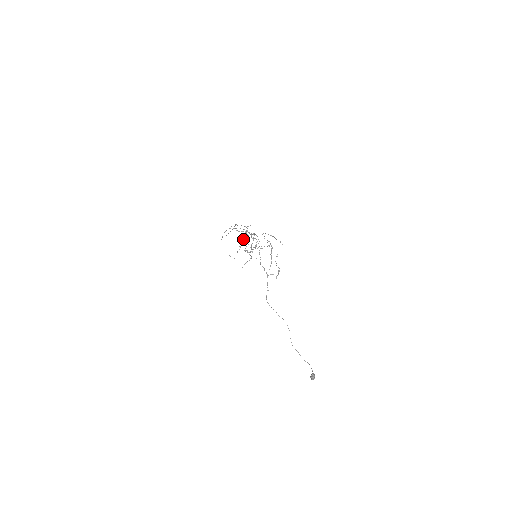
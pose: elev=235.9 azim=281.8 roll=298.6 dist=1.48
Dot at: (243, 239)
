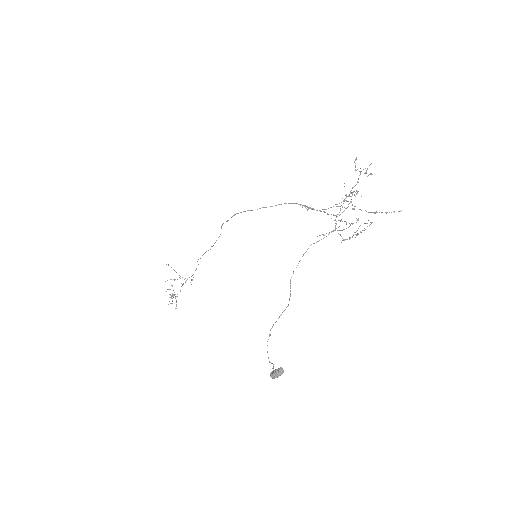
Dot at: (180, 278)
